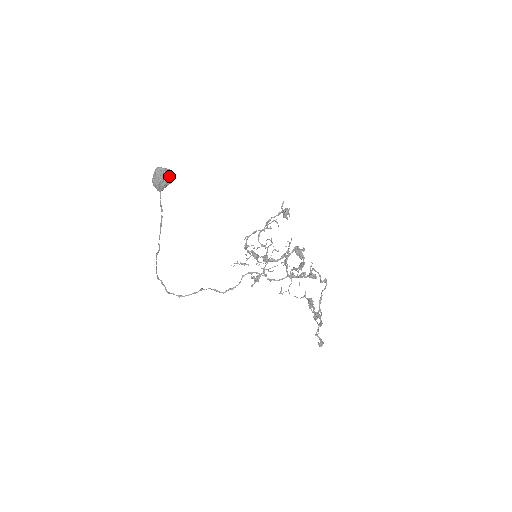
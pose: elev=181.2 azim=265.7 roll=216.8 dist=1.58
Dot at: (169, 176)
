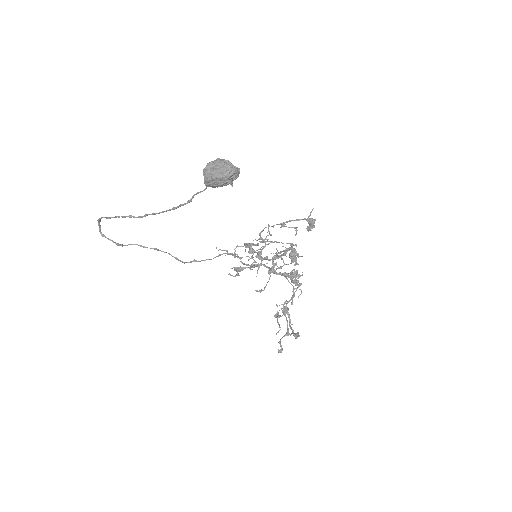
Dot at: (236, 178)
